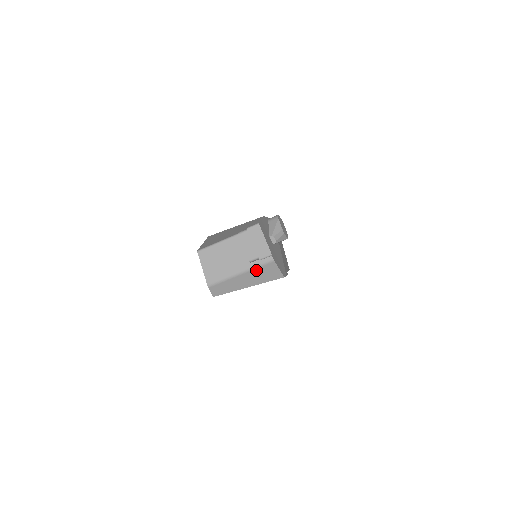
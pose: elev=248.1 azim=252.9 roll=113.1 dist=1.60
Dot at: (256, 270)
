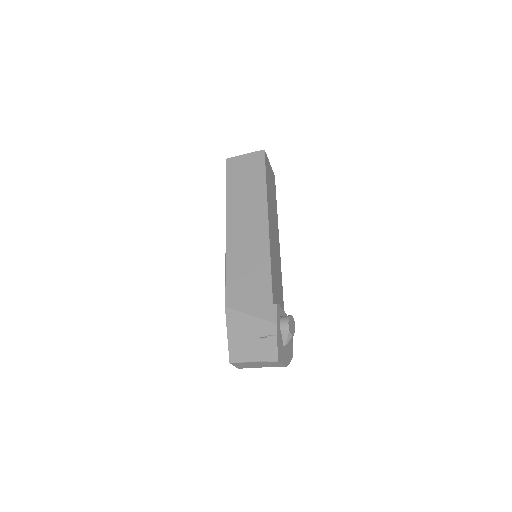
Dot at: occluded
